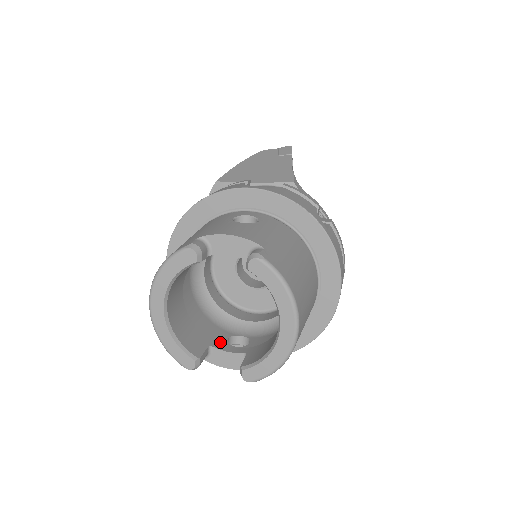
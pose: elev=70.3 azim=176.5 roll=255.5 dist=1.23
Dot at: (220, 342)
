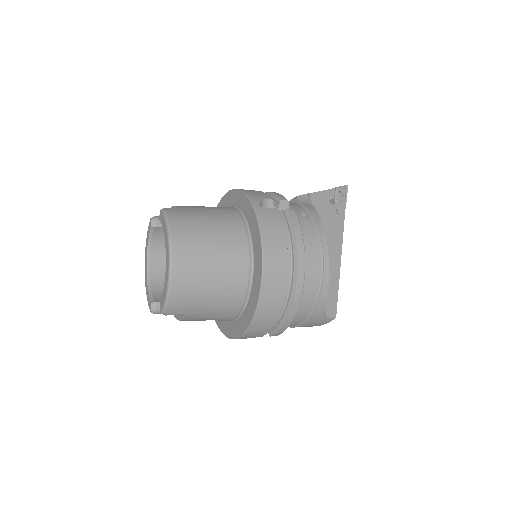
Dot at: occluded
